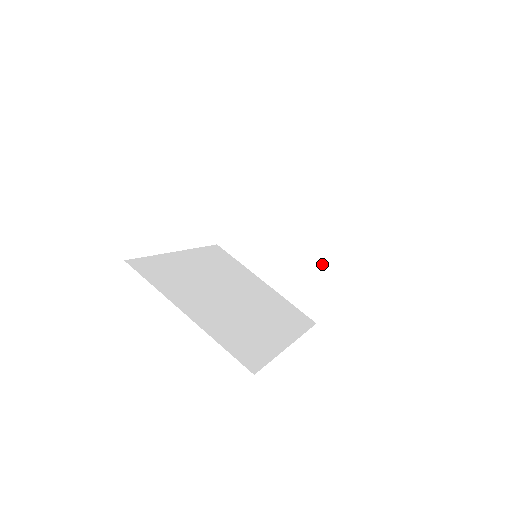
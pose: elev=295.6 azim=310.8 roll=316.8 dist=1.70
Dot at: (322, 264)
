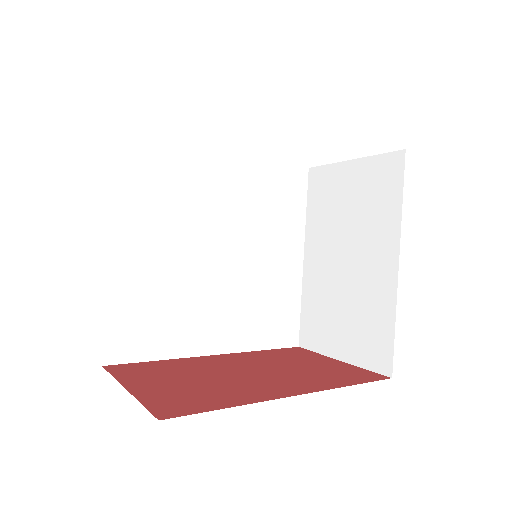
Dot at: (352, 320)
